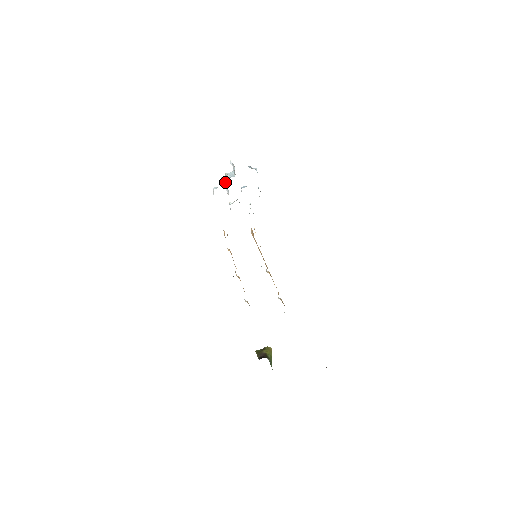
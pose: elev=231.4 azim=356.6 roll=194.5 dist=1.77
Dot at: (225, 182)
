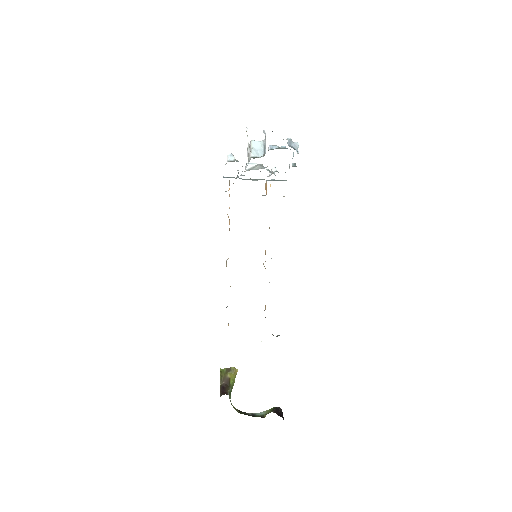
Dot at: (248, 143)
